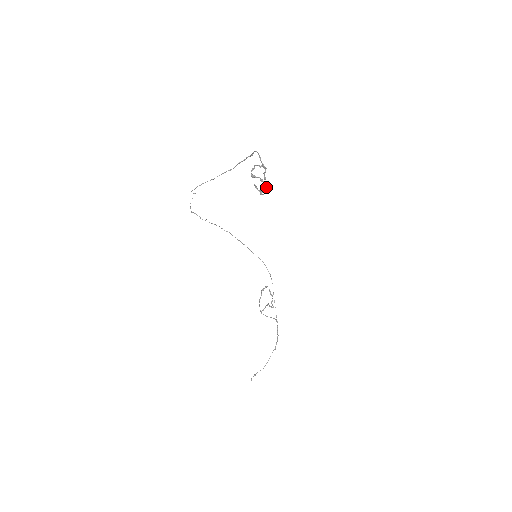
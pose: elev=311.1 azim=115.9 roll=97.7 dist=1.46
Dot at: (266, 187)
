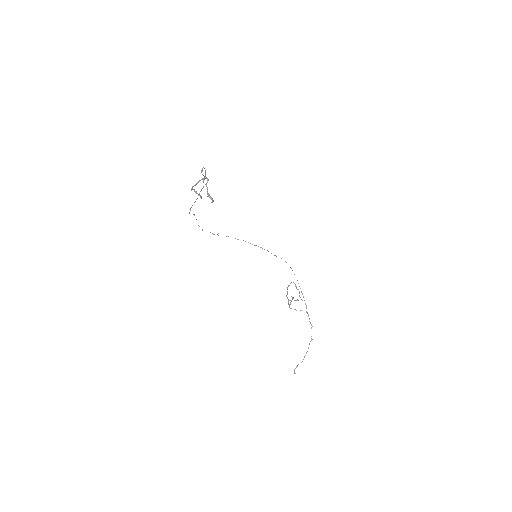
Dot at: (201, 196)
